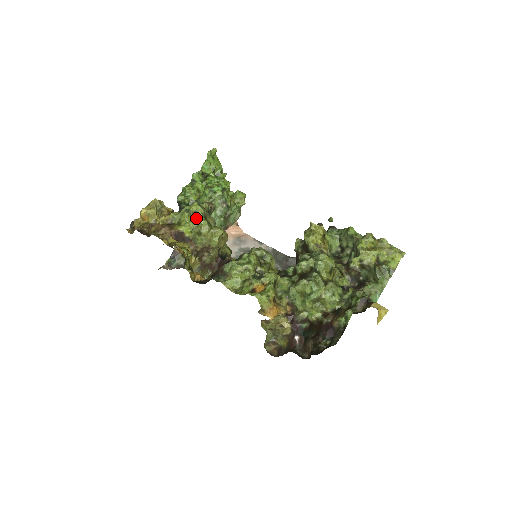
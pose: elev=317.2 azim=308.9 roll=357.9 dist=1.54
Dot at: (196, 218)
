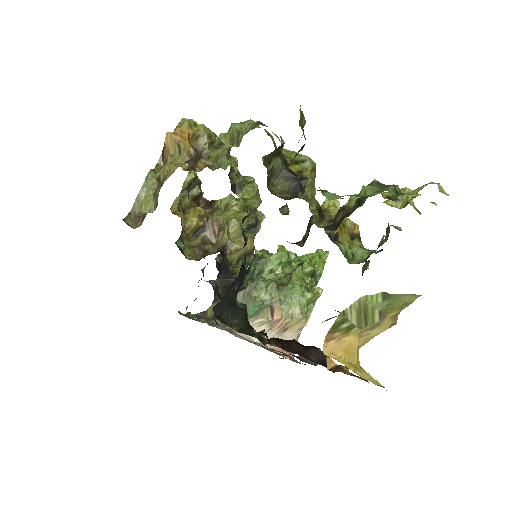
Dot at: (238, 199)
